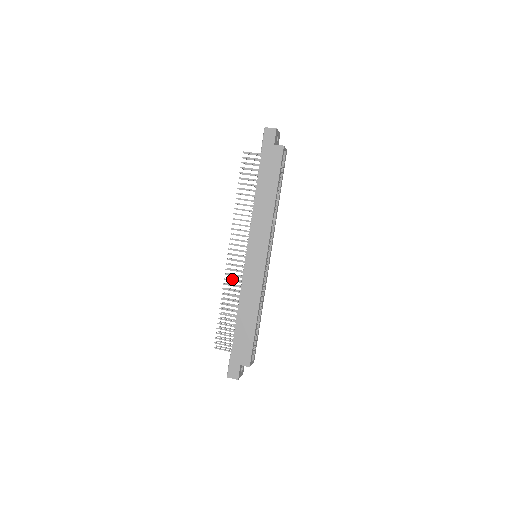
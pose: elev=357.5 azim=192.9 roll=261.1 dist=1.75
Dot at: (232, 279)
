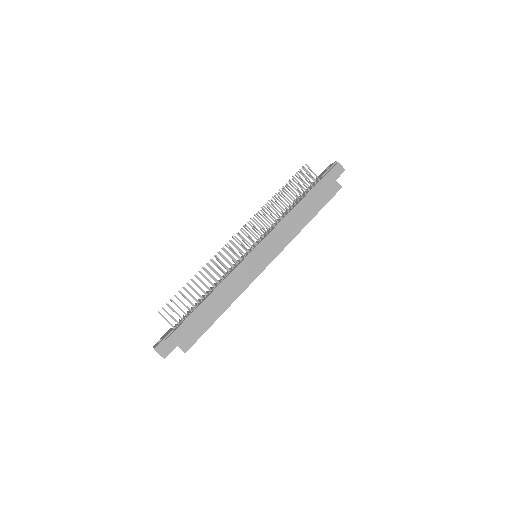
Dot at: occluded
